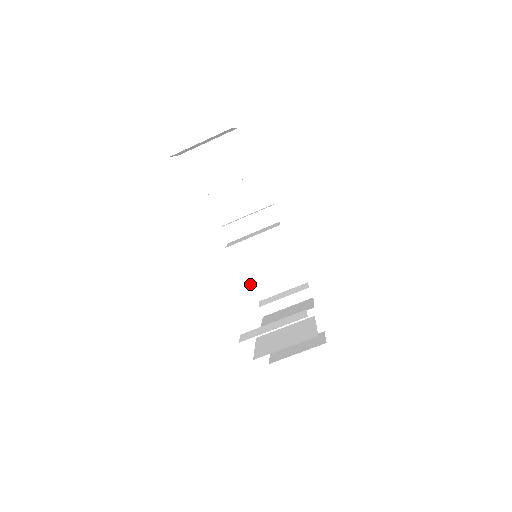
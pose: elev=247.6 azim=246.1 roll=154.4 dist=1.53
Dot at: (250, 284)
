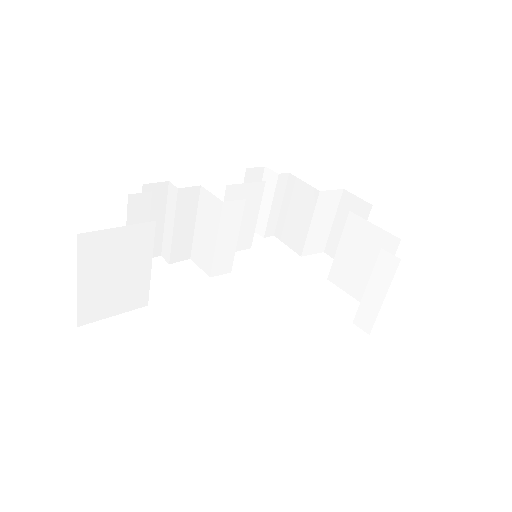
Dot at: (245, 246)
